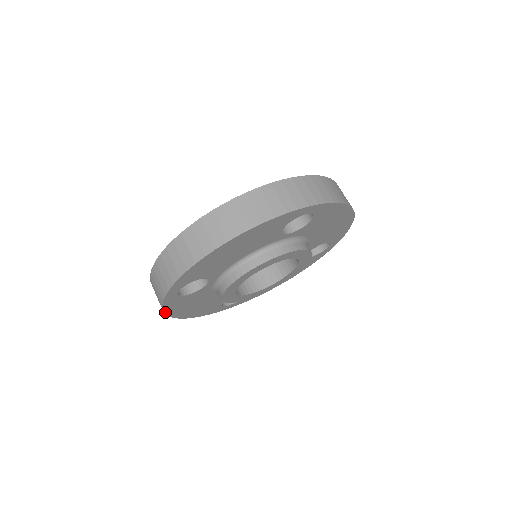
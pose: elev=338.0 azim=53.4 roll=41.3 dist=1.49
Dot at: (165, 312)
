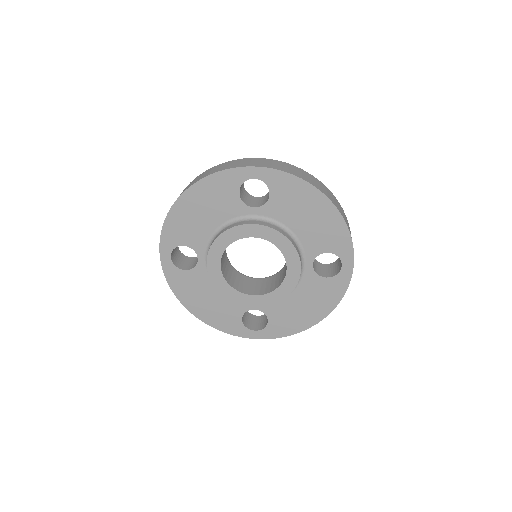
Dot at: (174, 292)
